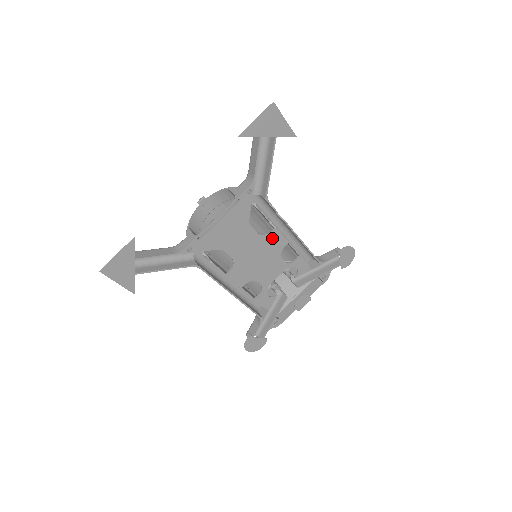
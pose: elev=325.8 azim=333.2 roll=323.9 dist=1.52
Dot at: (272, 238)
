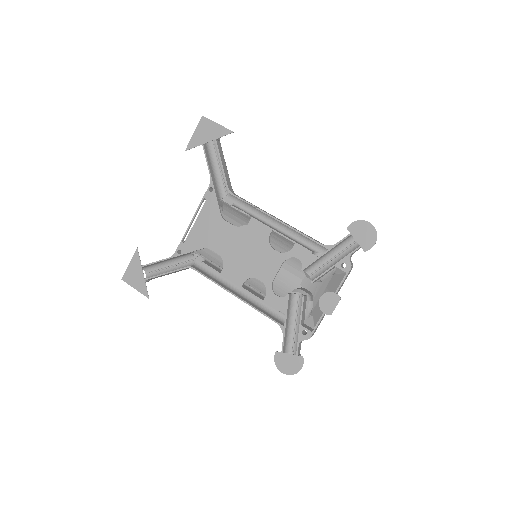
Dot at: (252, 228)
